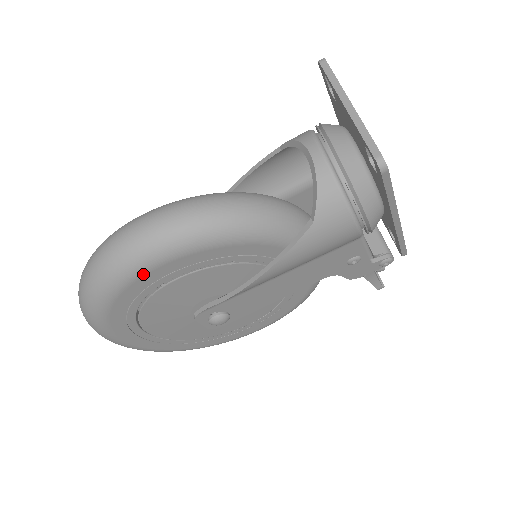
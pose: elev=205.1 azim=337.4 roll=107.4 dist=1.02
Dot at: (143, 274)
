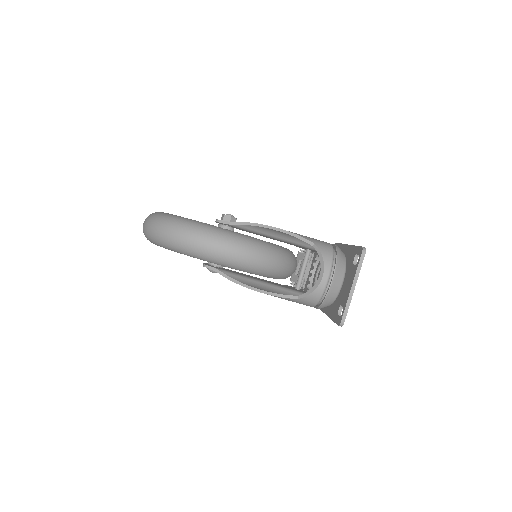
Dot at: occluded
